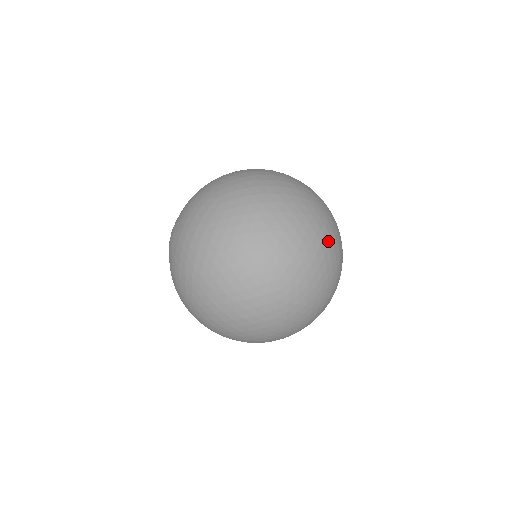
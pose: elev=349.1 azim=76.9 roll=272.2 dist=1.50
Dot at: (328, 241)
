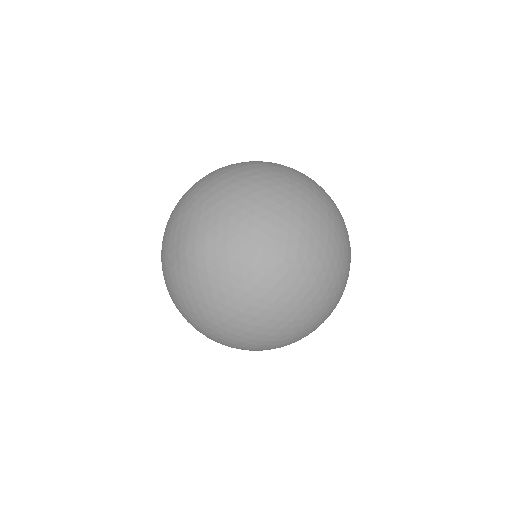
Dot at: occluded
